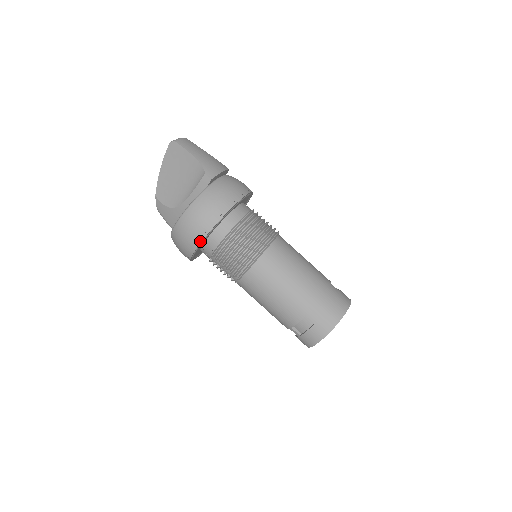
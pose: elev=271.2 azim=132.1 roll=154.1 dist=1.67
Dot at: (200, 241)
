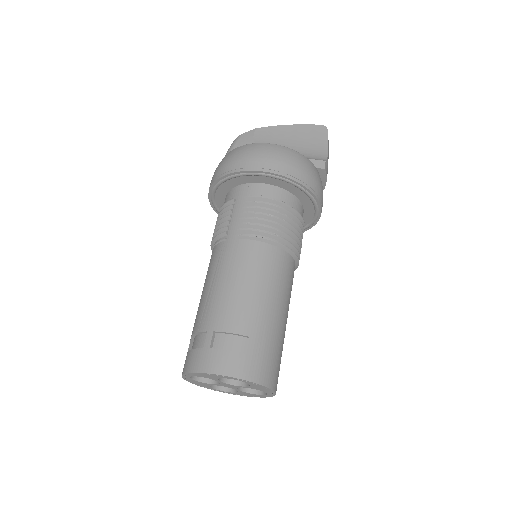
Dot at: (269, 171)
